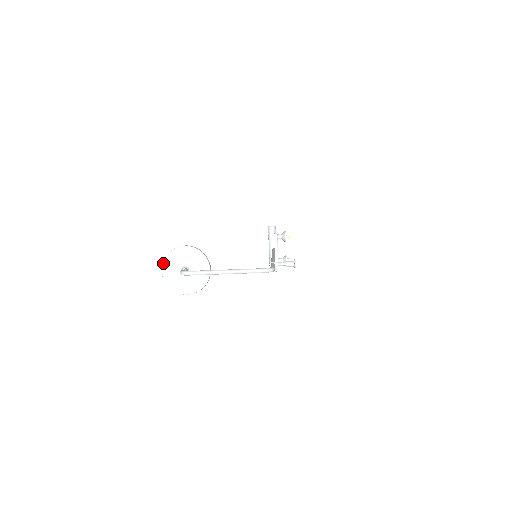
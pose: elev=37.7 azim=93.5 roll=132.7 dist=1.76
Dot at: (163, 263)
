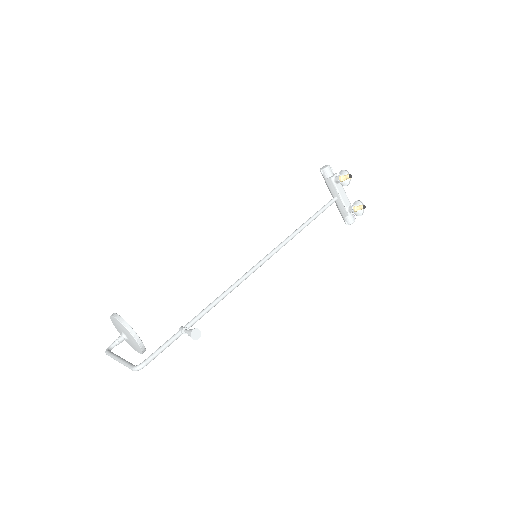
Dot at: occluded
